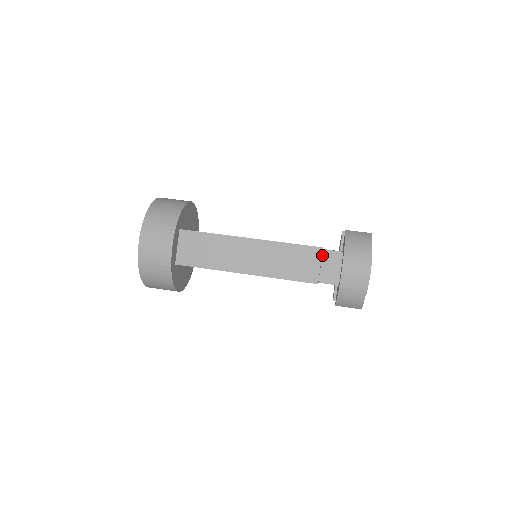
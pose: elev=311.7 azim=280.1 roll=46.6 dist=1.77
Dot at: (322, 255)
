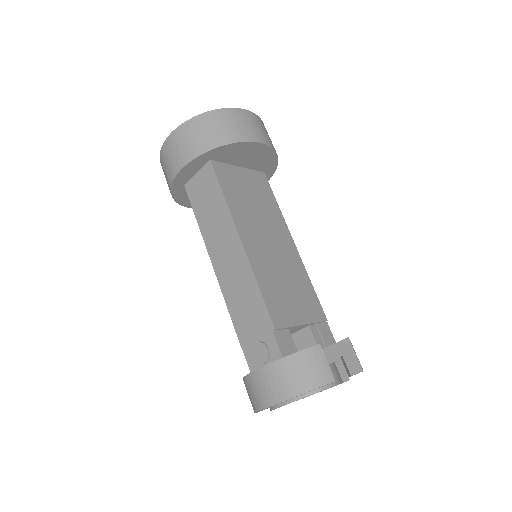
Dot at: (267, 334)
